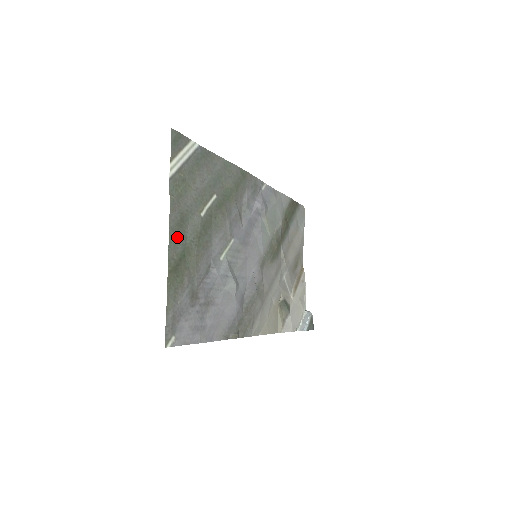
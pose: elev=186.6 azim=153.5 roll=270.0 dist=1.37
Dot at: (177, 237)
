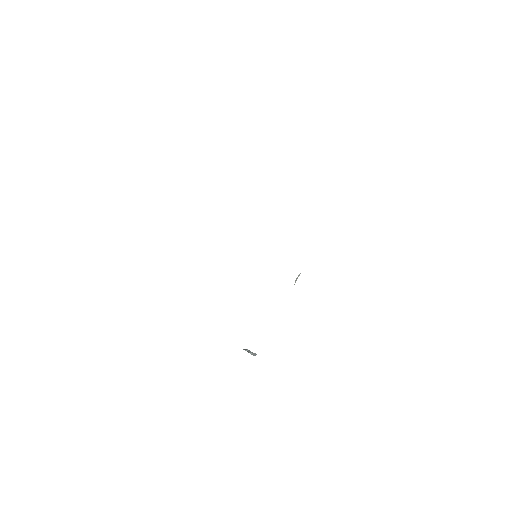
Dot at: occluded
